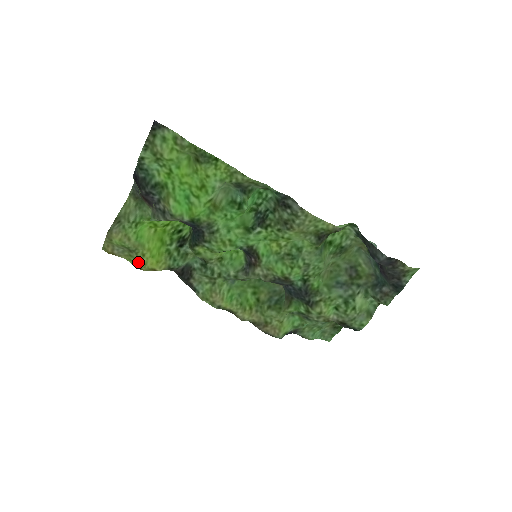
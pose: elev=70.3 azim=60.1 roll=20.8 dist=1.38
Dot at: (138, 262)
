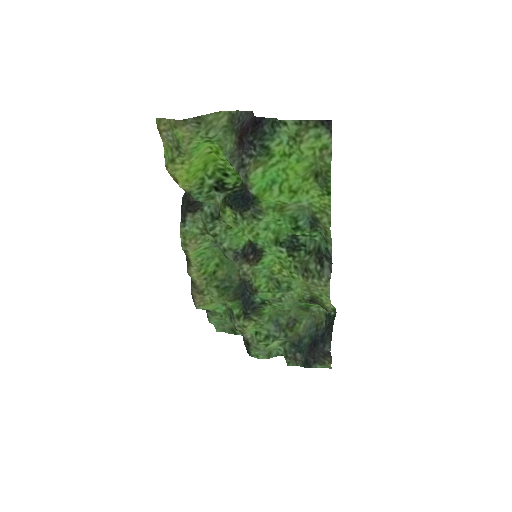
Dot at: (172, 161)
